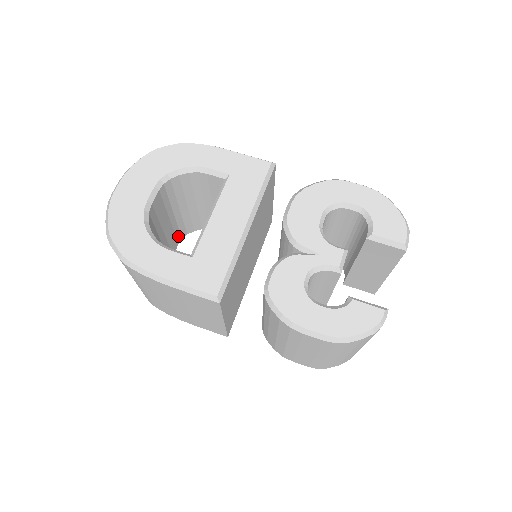
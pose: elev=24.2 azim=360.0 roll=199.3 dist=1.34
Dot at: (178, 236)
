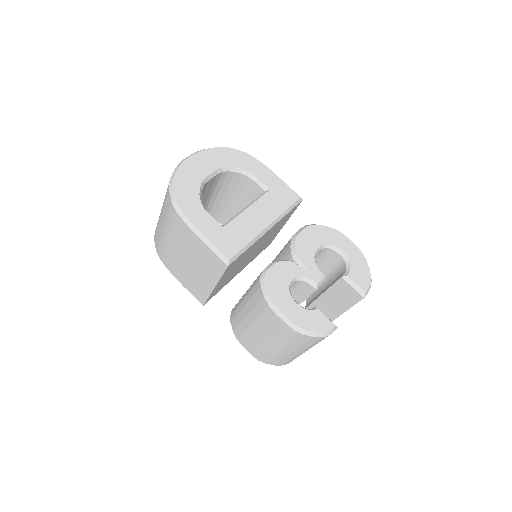
Dot at: occluded
